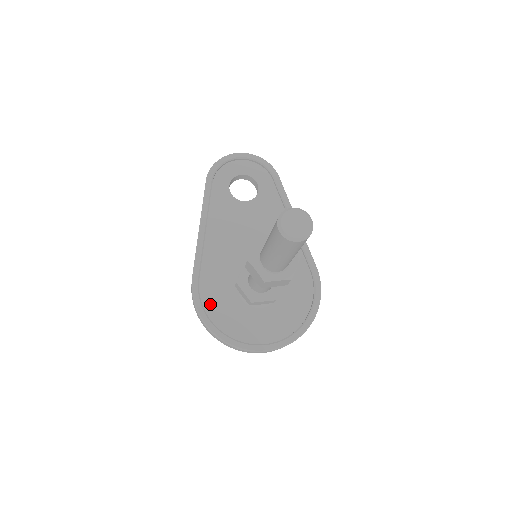
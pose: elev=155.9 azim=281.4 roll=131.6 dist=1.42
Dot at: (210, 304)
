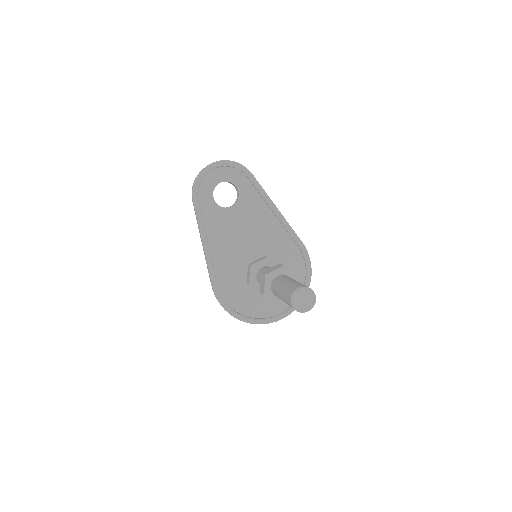
Dot at: (232, 300)
